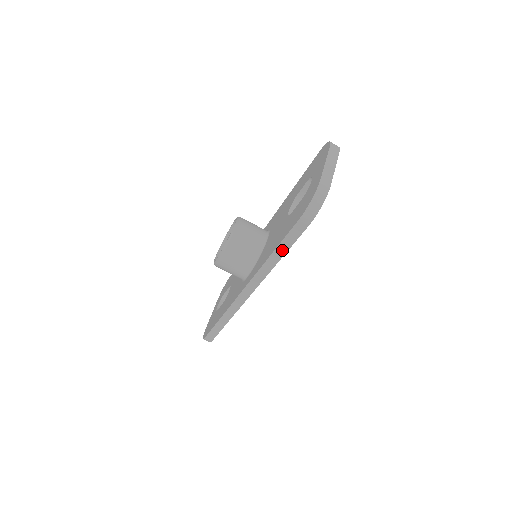
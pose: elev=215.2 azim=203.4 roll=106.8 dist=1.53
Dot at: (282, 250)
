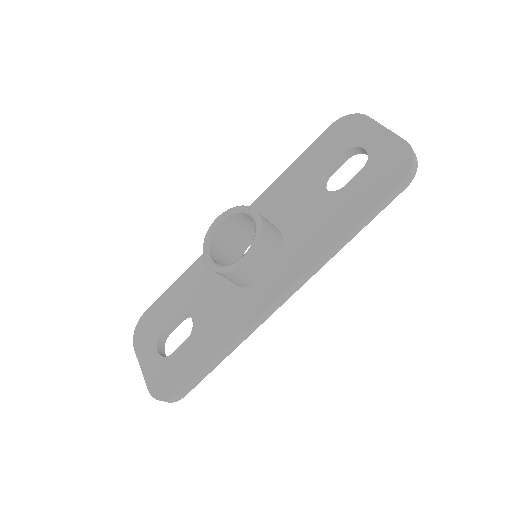
Dot at: (363, 224)
